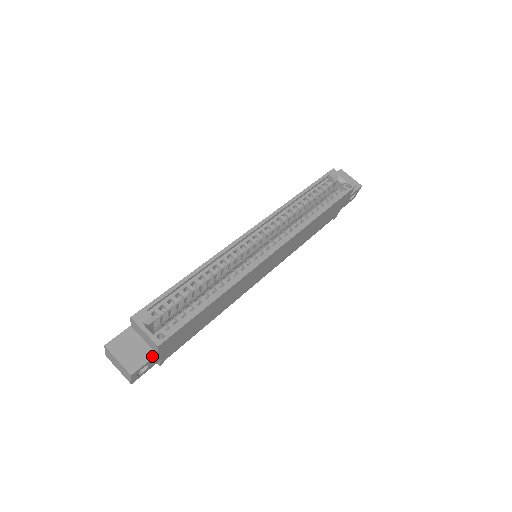
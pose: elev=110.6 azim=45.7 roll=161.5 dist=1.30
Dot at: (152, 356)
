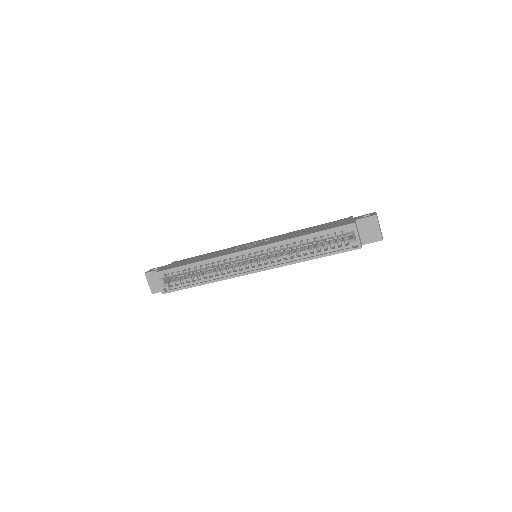
Dot at: occluded
